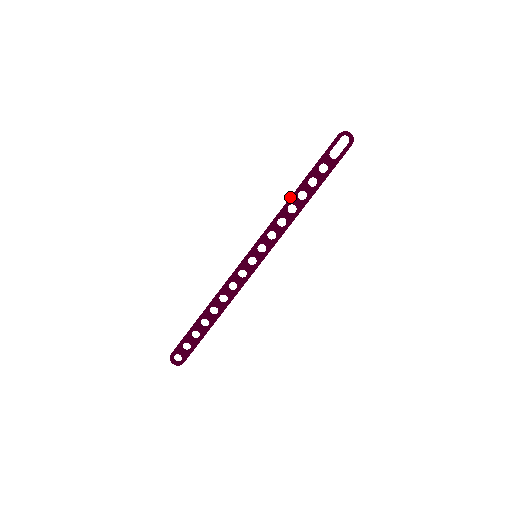
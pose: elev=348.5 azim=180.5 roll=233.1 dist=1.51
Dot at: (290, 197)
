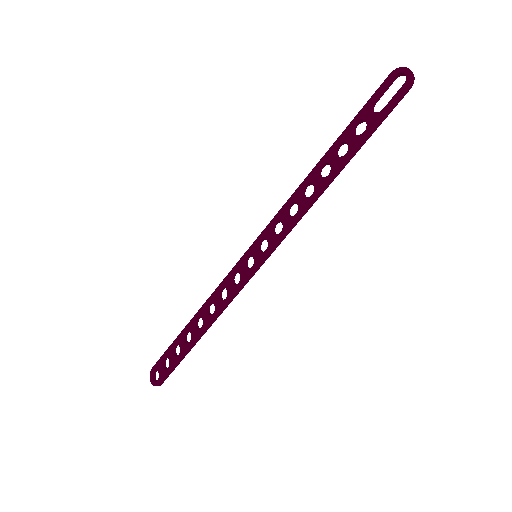
Dot at: (310, 173)
